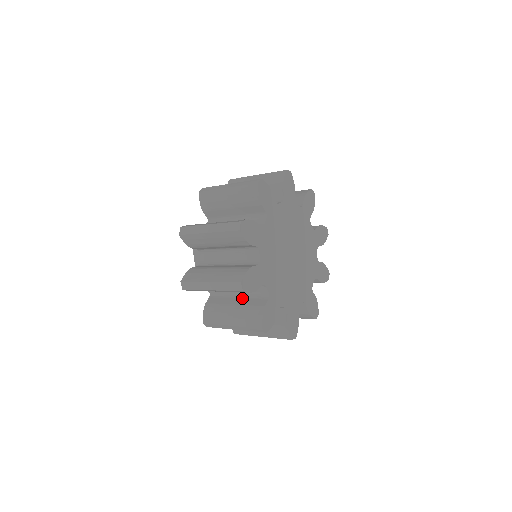
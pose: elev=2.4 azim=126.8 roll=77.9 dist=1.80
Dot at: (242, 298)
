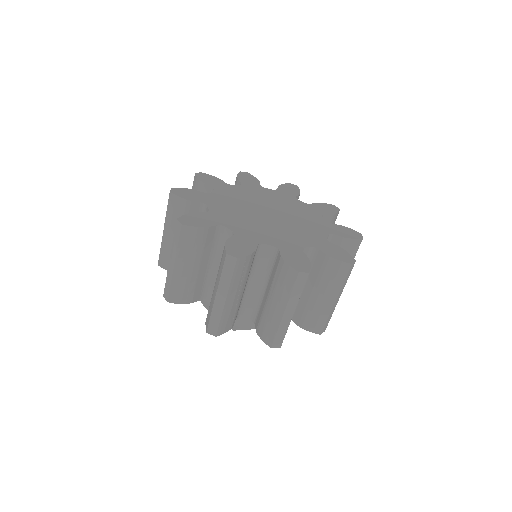
Dot at: occluded
